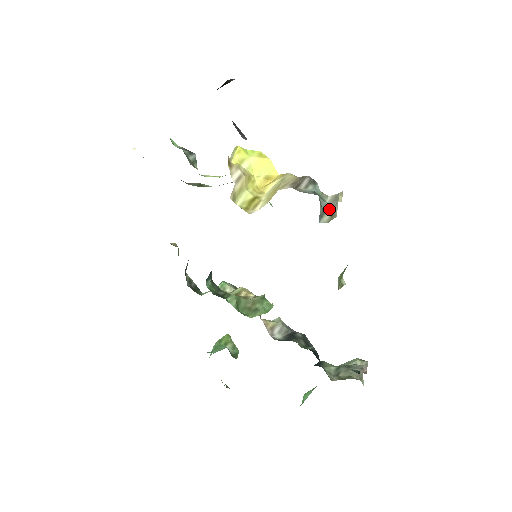
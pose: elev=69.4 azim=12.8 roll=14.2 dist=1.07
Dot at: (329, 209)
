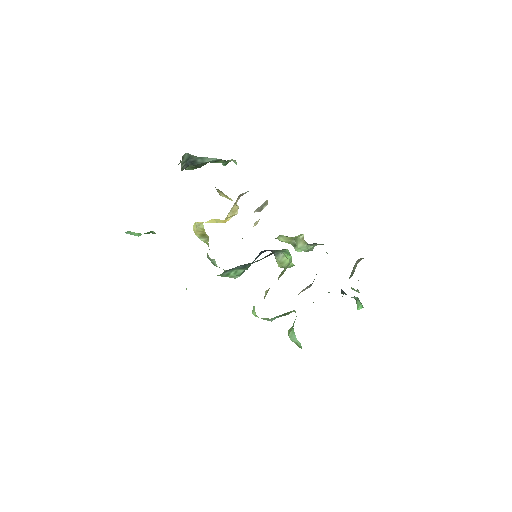
Dot at: (261, 209)
